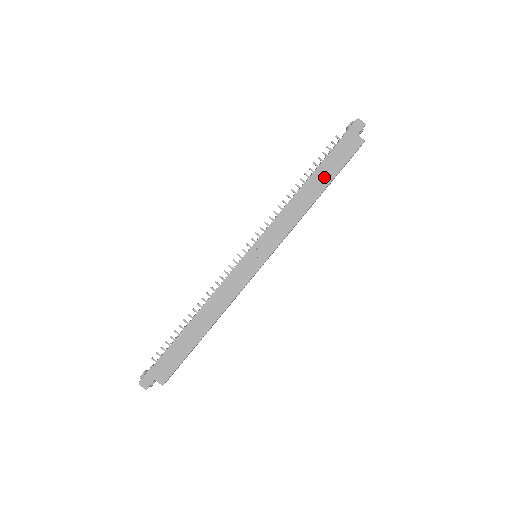
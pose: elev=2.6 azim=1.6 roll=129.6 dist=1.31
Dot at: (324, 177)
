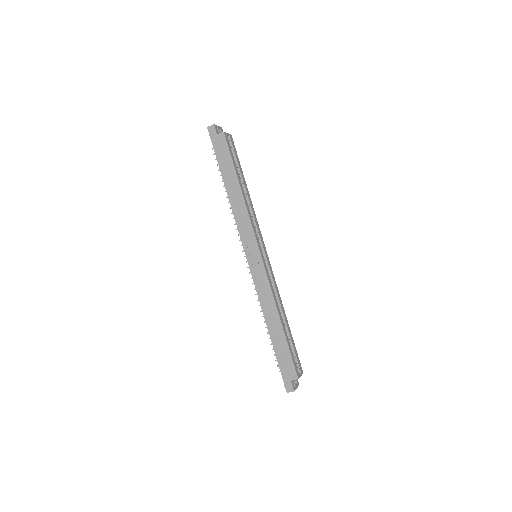
Dot at: (230, 176)
